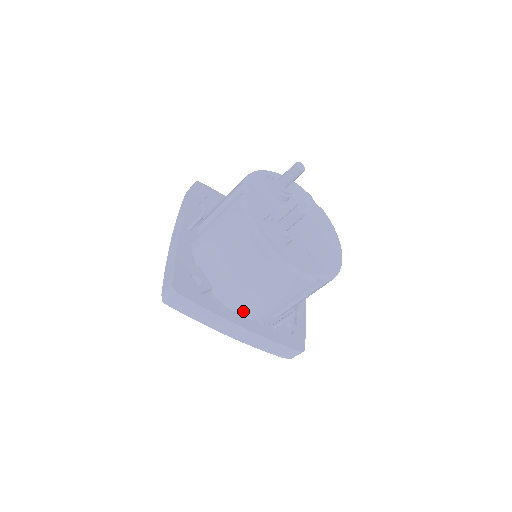
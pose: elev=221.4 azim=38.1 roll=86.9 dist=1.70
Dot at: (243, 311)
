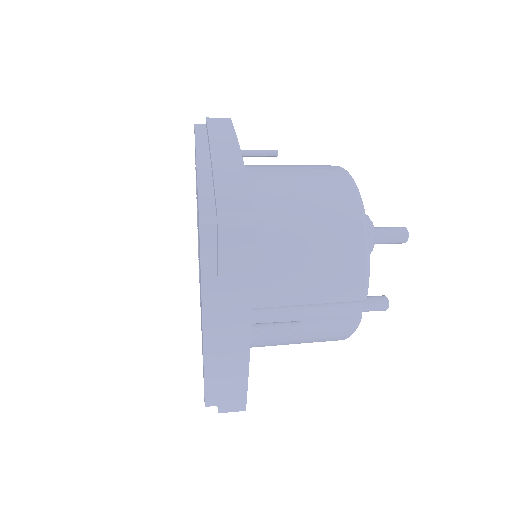
Dot at: occluded
